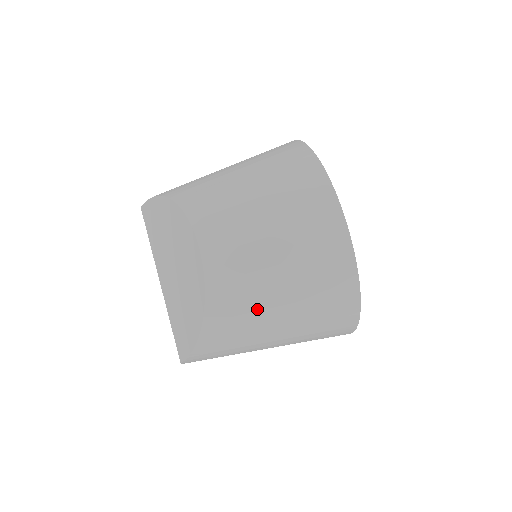
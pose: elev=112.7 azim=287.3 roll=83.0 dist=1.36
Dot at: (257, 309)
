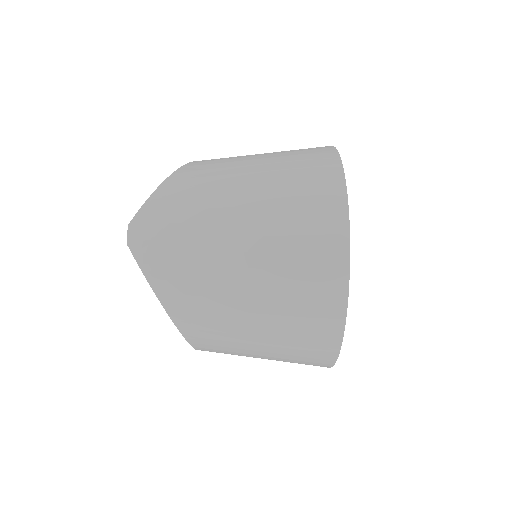
Dot at: occluded
